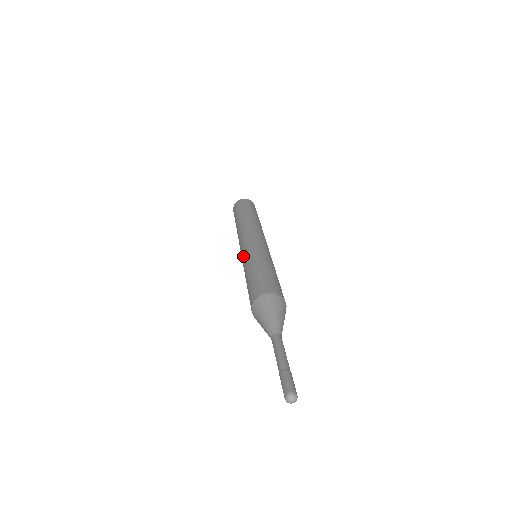
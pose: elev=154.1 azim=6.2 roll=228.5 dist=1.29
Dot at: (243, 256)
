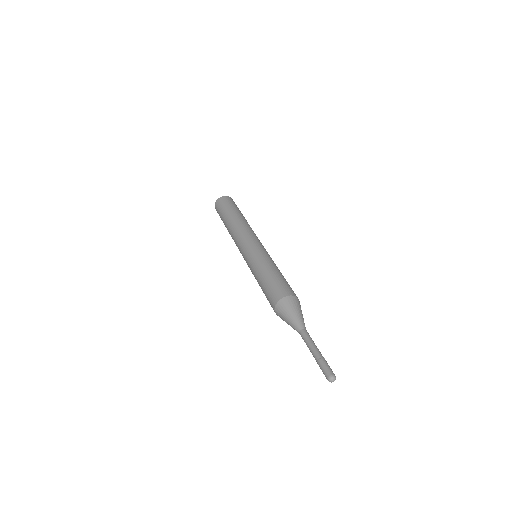
Dot at: occluded
